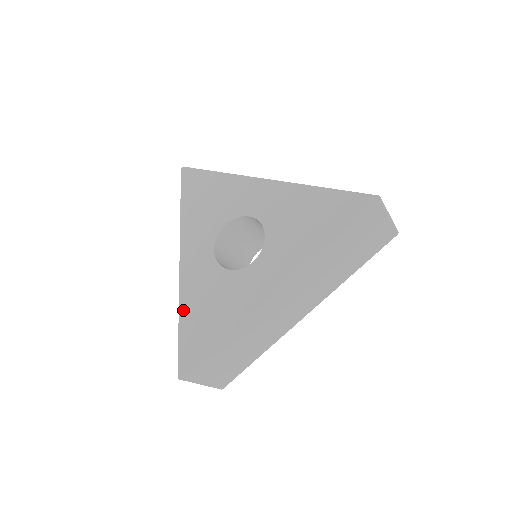
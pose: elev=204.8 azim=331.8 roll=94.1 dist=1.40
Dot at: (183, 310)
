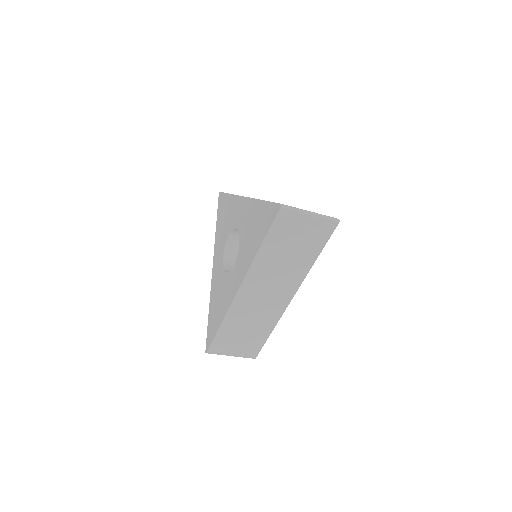
Dot at: (210, 304)
